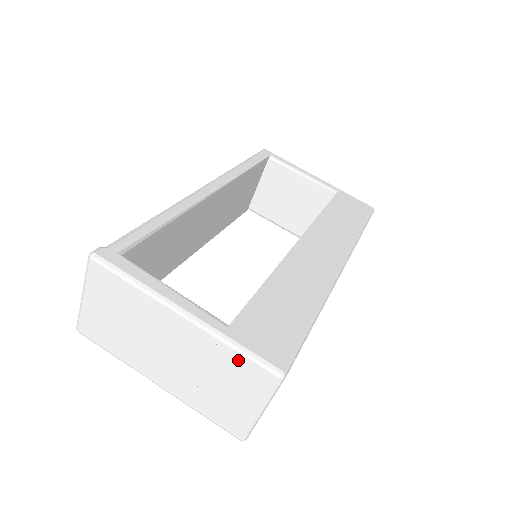
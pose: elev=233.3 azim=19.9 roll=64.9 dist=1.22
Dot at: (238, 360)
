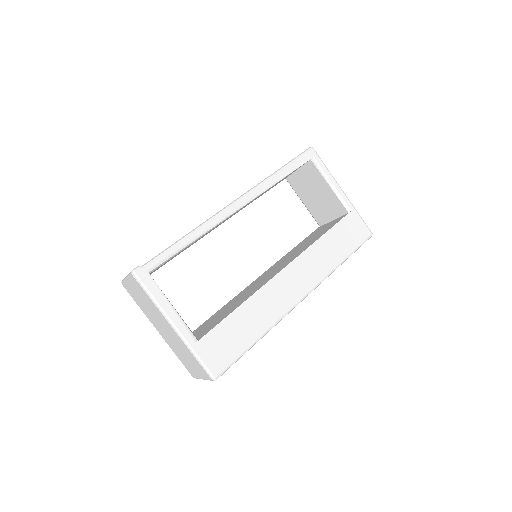
Dot at: (196, 360)
